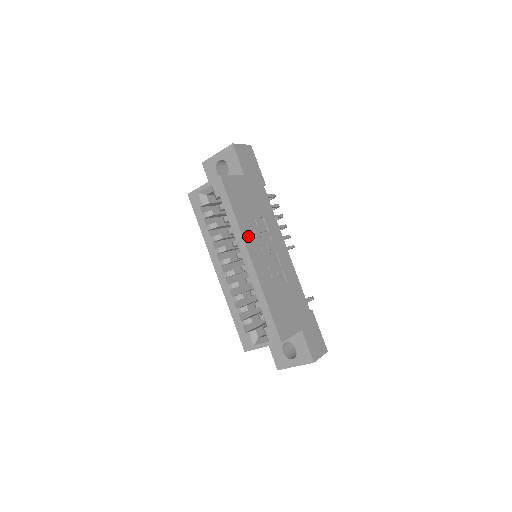
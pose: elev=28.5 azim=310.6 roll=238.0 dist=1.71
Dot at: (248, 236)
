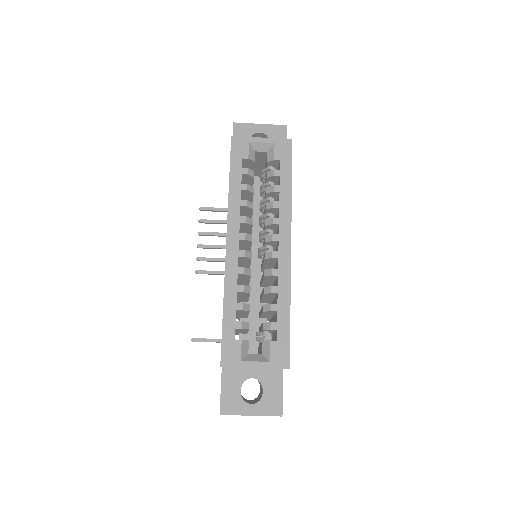
Dot at: occluded
